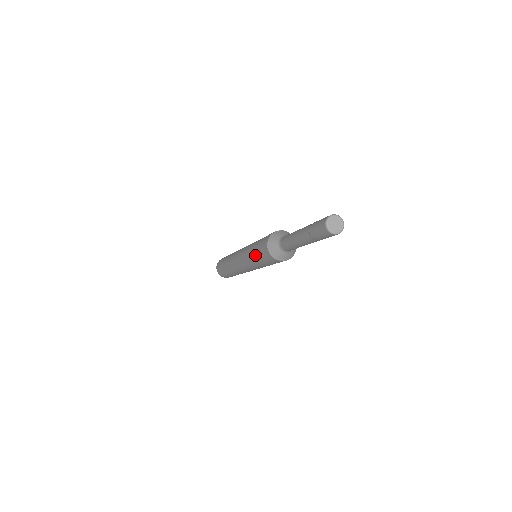
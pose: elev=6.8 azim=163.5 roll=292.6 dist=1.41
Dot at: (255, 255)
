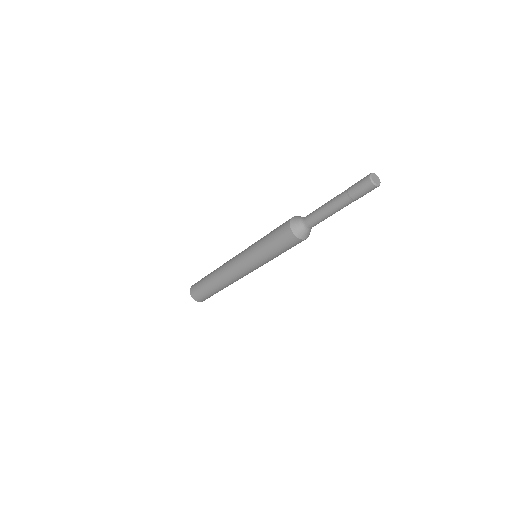
Dot at: (267, 239)
